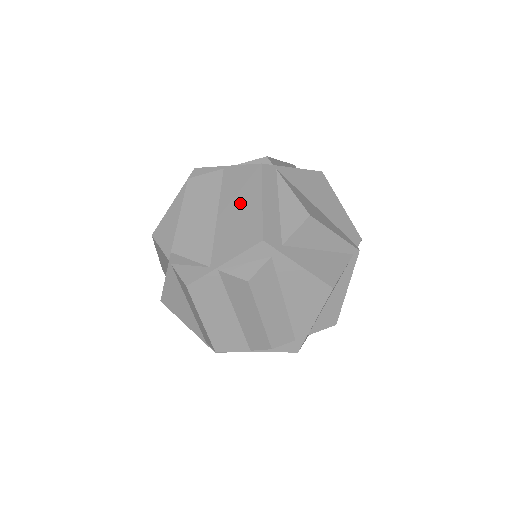
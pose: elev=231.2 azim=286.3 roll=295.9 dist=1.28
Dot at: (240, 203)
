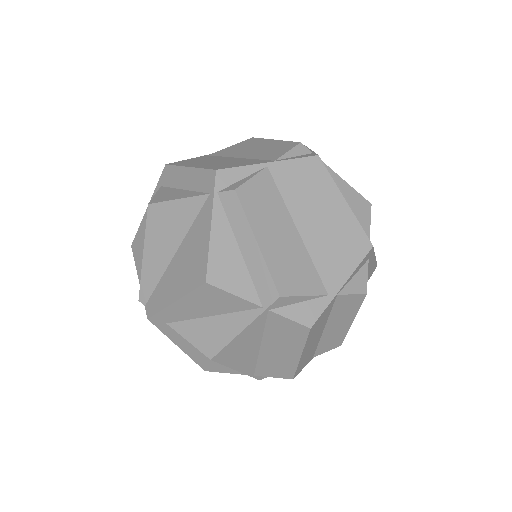
Dot at: (320, 209)
